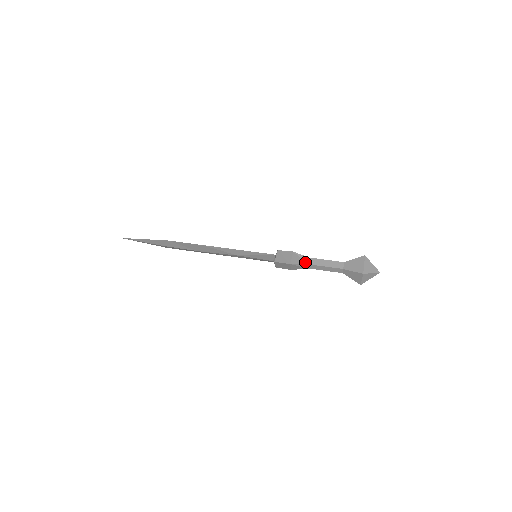
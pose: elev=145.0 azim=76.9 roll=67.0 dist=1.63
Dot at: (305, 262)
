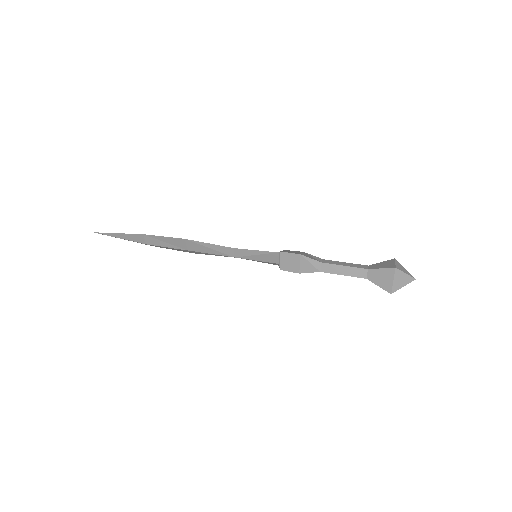
Dot at: (319, 260)
